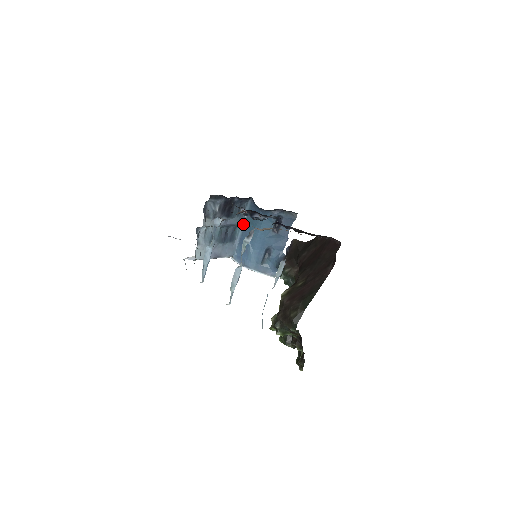
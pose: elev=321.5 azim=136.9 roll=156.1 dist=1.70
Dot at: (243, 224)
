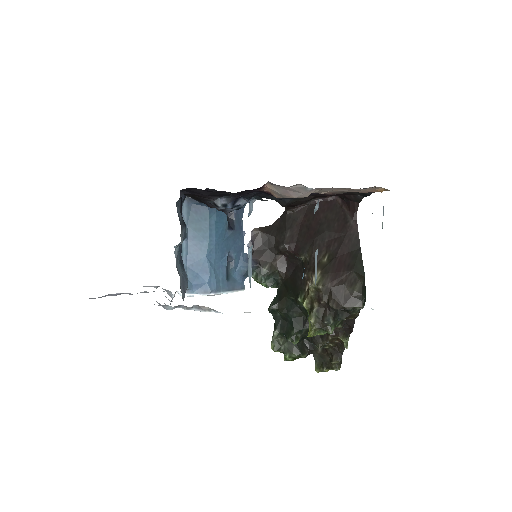
Dot at: (186, 237)
